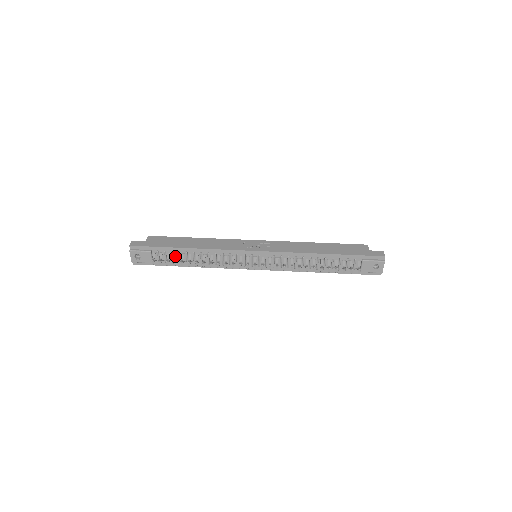
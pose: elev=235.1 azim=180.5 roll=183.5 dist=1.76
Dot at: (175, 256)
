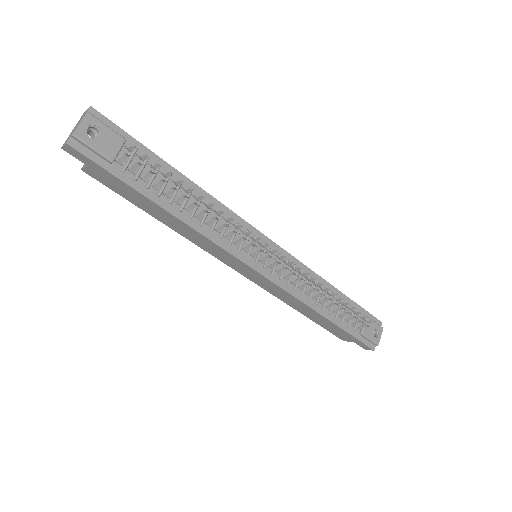
Dot at: (164, 174)
